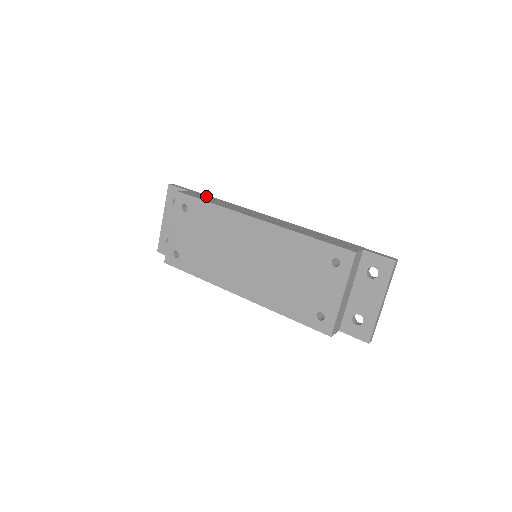
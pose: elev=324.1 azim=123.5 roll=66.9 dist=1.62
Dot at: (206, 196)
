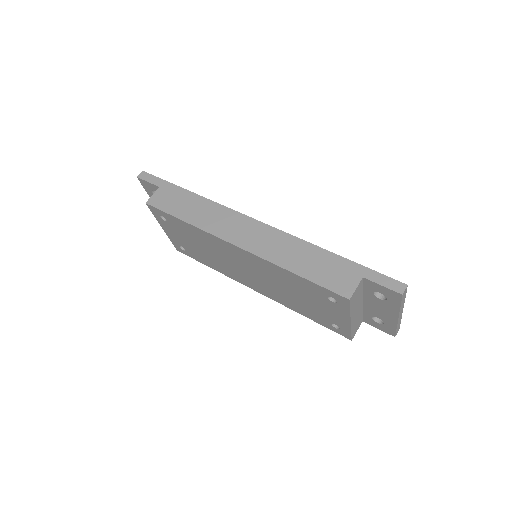
Dot at: (179, 194)
